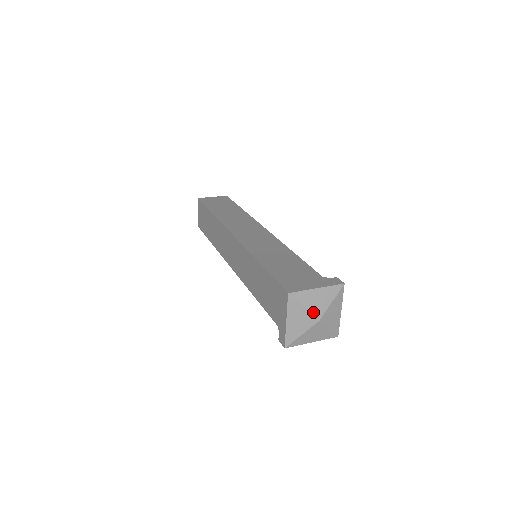
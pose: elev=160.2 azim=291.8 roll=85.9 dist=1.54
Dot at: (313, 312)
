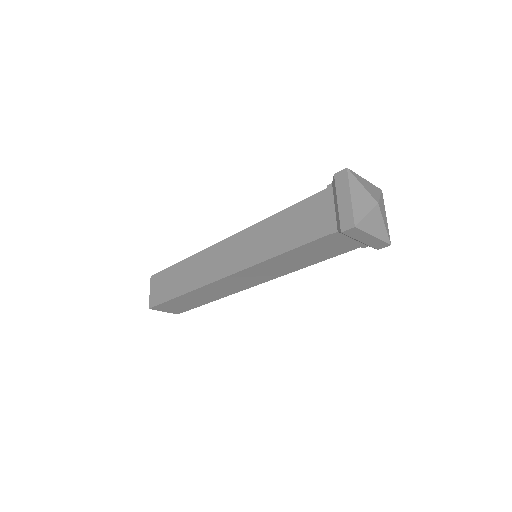
Dot at: (370, 194)
